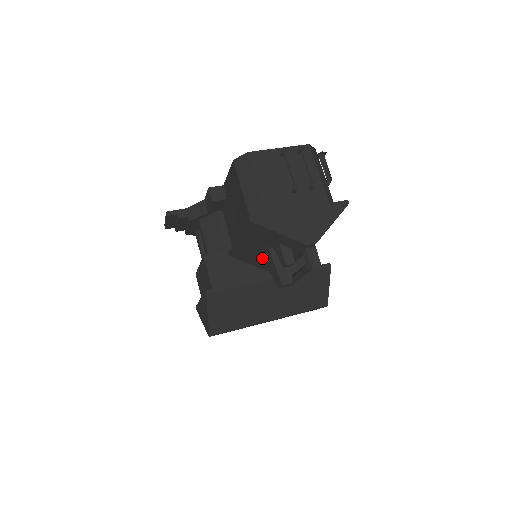
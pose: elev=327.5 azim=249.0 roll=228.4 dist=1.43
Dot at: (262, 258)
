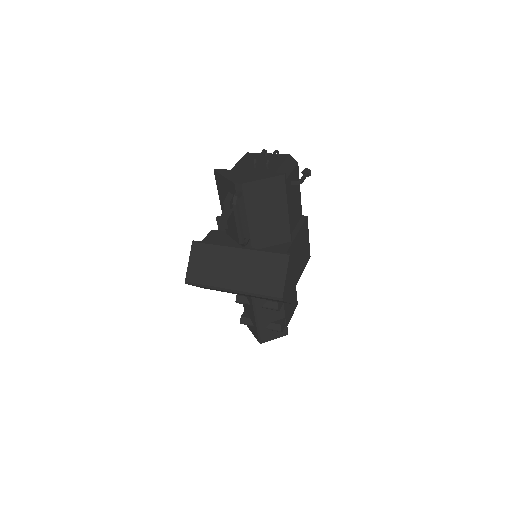
Dot at: (234, 224)
